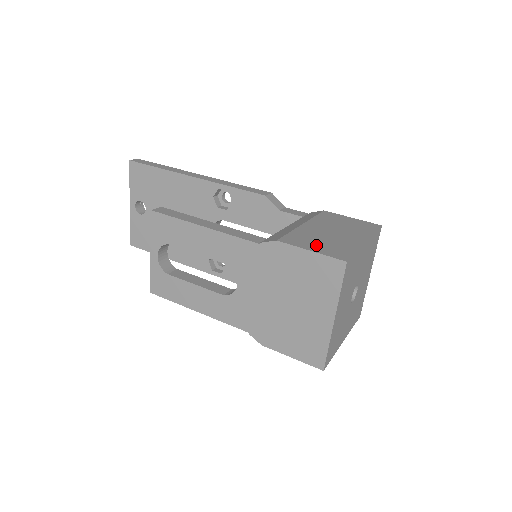
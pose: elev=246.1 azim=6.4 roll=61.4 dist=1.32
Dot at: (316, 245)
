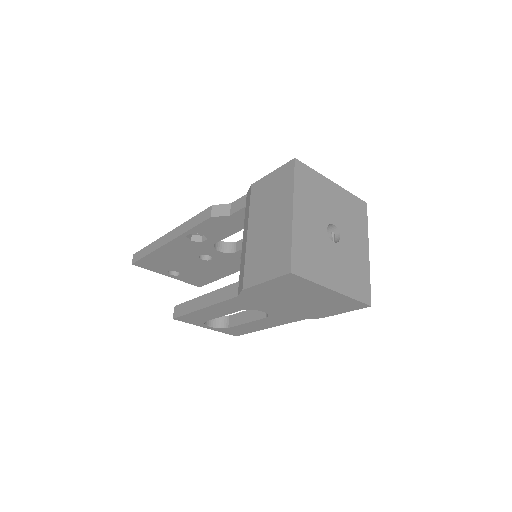
Dot at: (265, 267)
